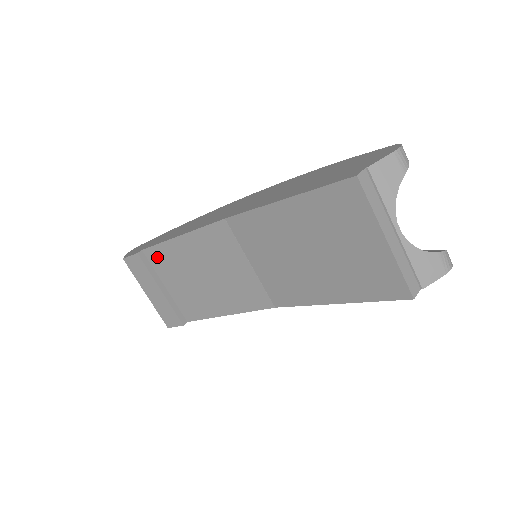
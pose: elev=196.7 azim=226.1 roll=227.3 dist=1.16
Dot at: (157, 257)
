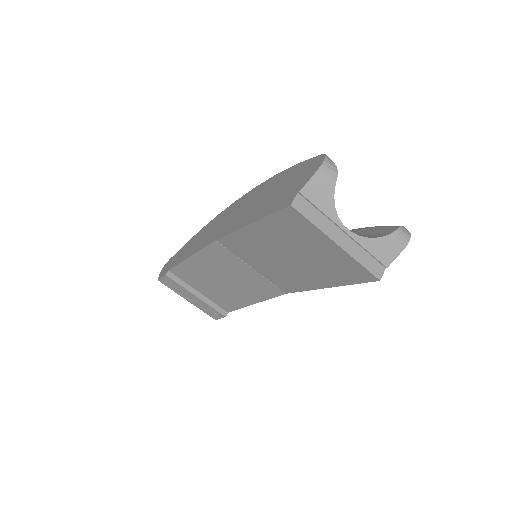
Dot at: (182, 273)
